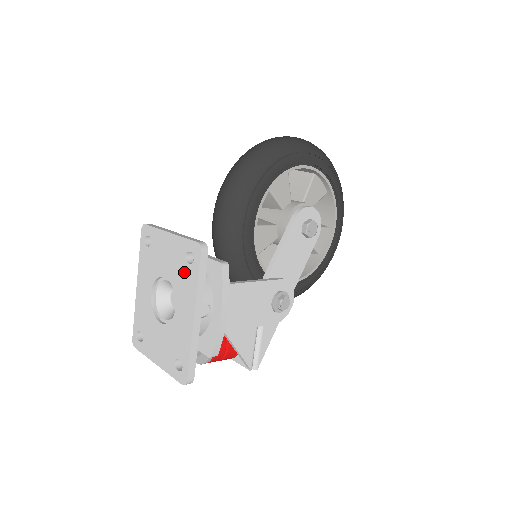
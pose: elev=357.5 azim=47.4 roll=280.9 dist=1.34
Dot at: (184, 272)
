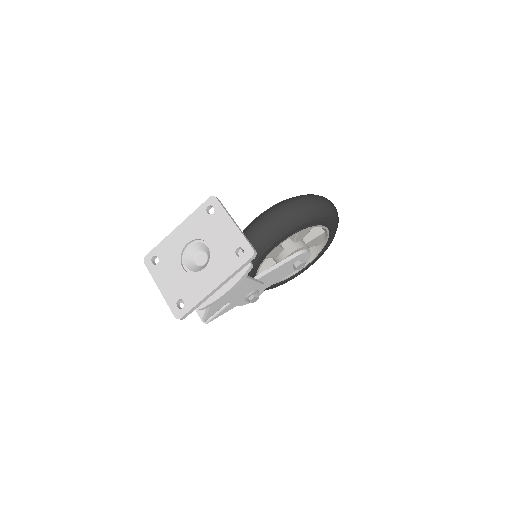
Dot at: (229, 256)
